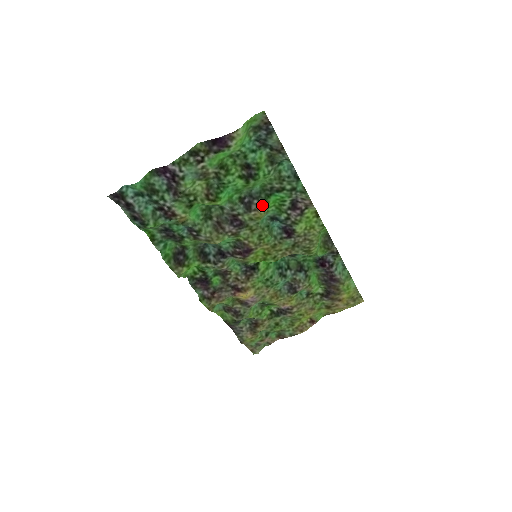
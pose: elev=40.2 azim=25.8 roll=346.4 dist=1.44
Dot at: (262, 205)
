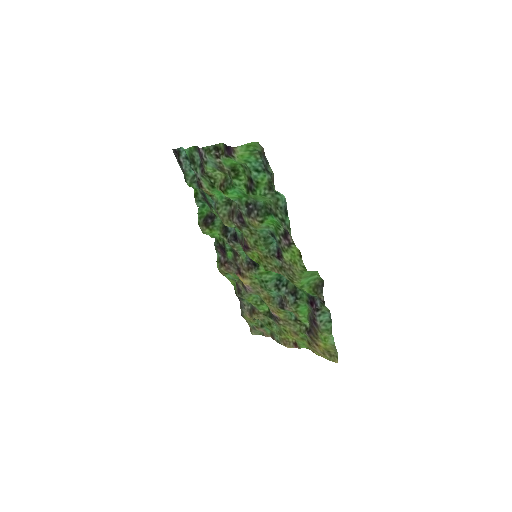
Dot at: (259, 218)
